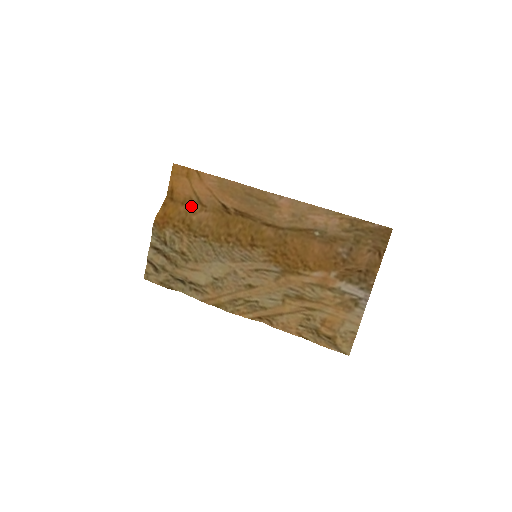
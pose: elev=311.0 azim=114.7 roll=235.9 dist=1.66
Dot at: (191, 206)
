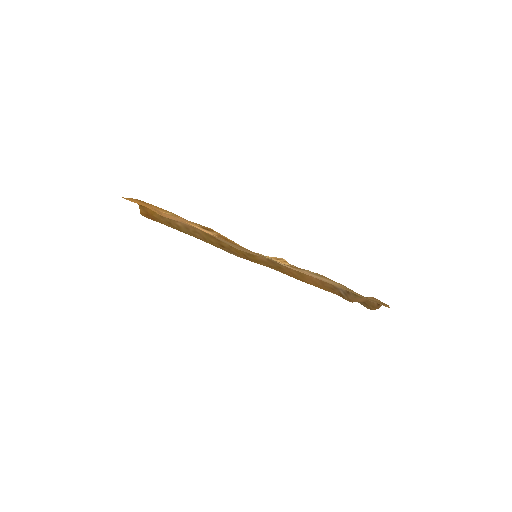
Dot at: occluded
